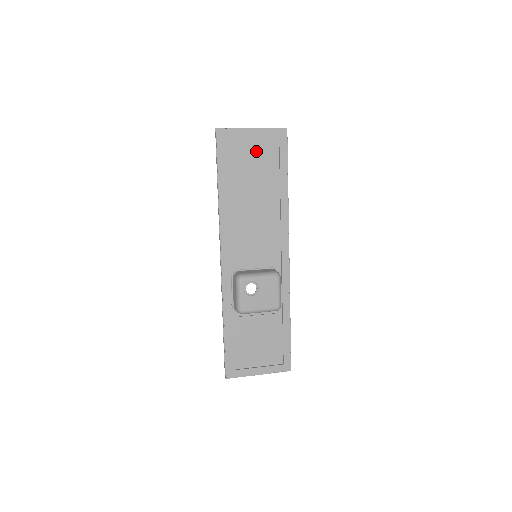
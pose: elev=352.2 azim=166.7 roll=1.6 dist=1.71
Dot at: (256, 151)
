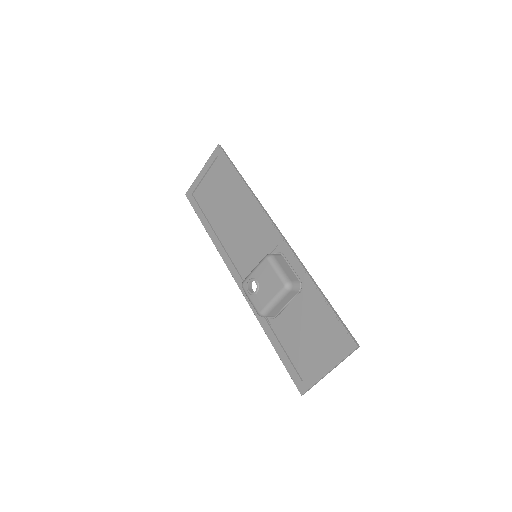
Dot at: (212, 181)
